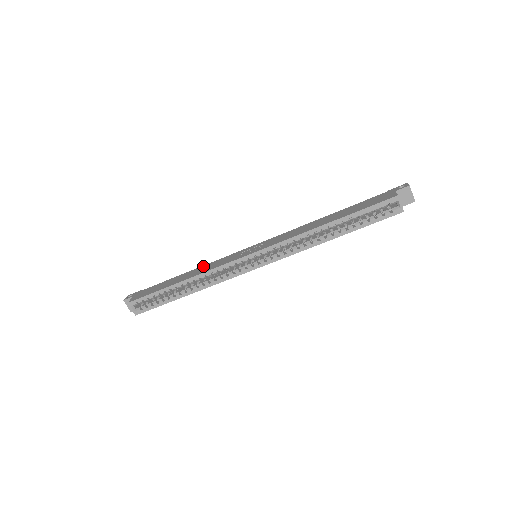
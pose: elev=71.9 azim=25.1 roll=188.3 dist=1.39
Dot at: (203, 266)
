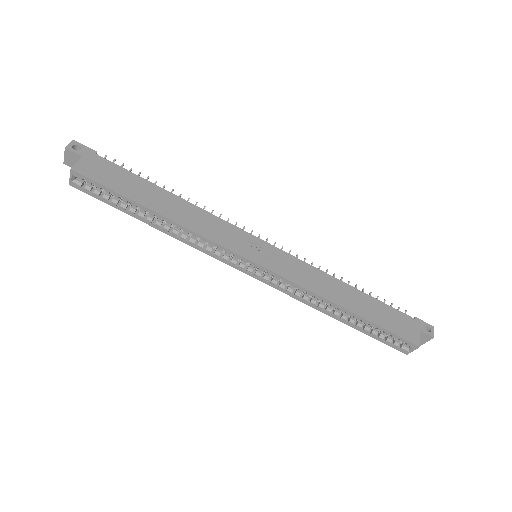
Dot at: (194, 207)
